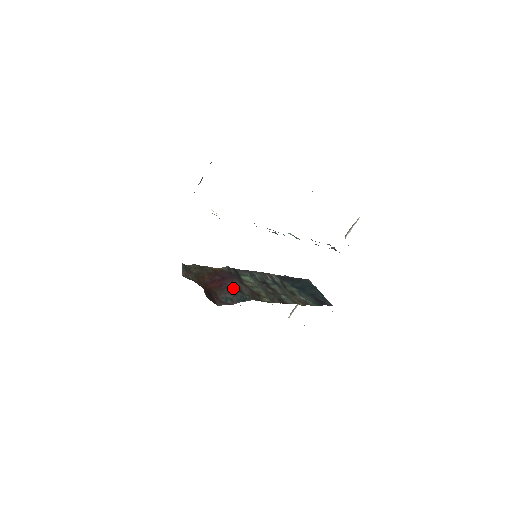
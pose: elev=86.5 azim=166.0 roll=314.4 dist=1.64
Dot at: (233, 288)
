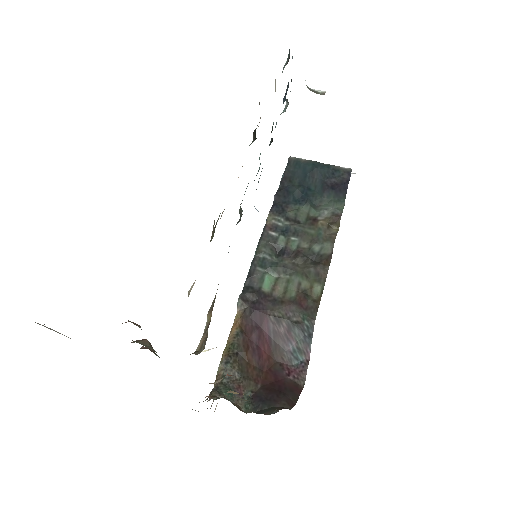
Dot at: (282, 329)
